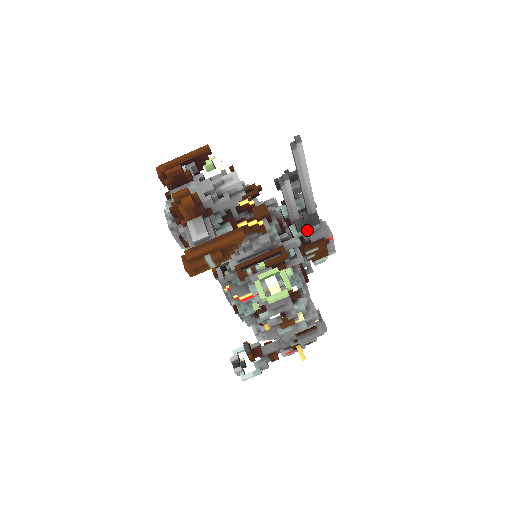
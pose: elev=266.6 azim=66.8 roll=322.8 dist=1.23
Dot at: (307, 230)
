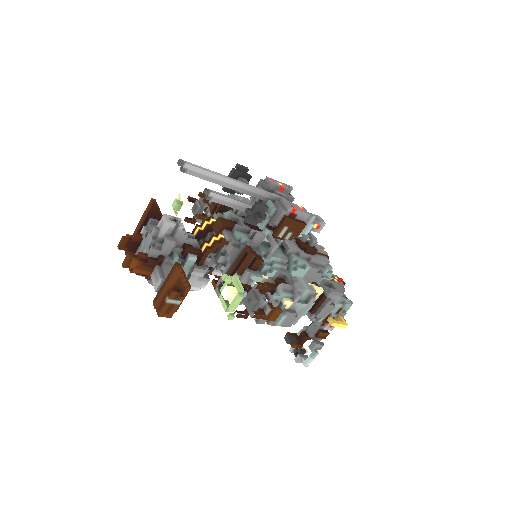
Dot at: occluded
